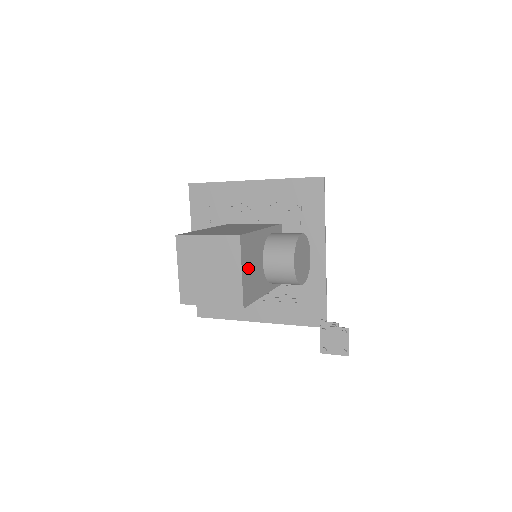
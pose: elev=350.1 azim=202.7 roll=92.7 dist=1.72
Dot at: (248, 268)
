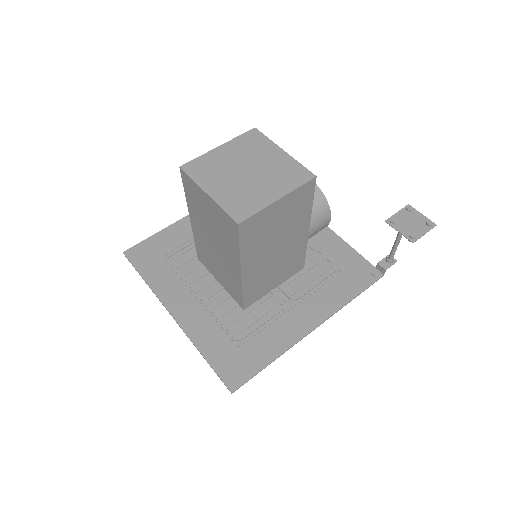
Dot at: occluded
